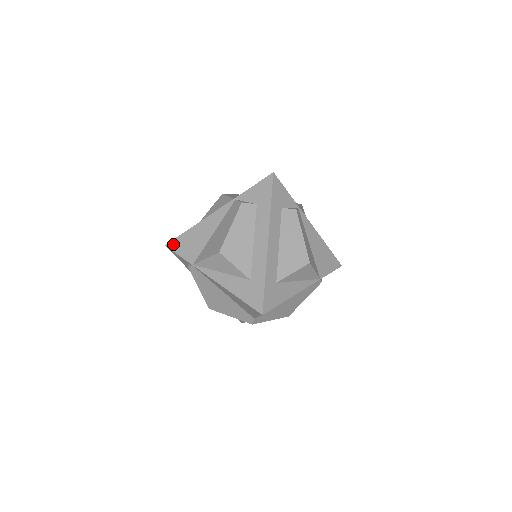
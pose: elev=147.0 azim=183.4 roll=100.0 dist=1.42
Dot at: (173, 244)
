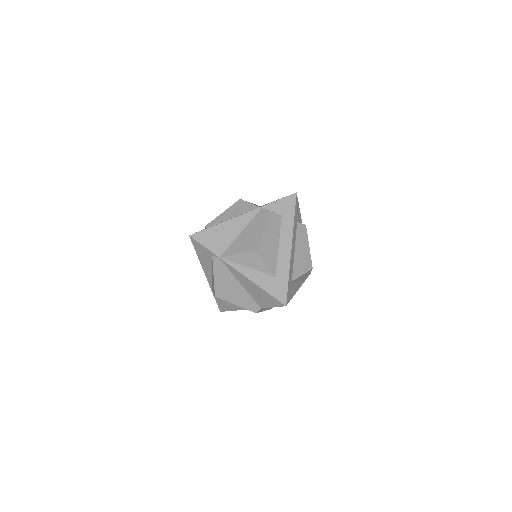
Dot at: (198, 236)
